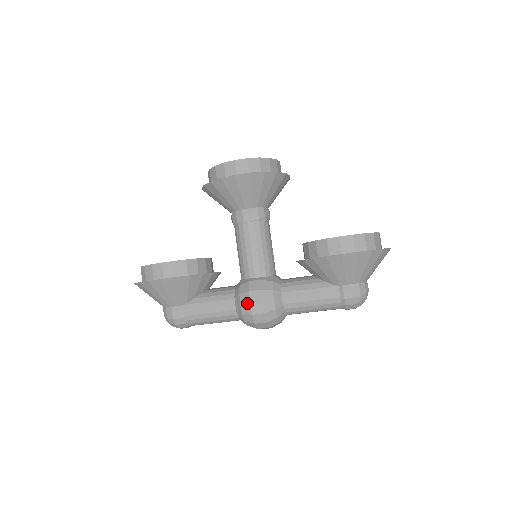
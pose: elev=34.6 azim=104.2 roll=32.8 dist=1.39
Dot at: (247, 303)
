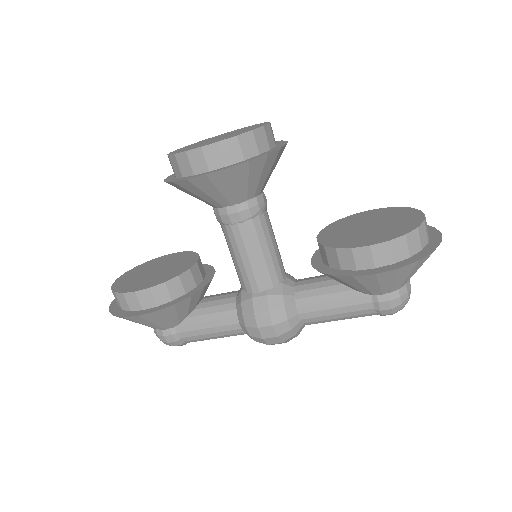
Dot at: (254, 327)
